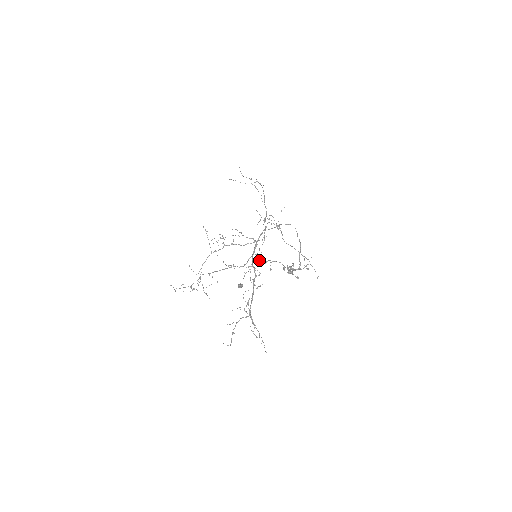
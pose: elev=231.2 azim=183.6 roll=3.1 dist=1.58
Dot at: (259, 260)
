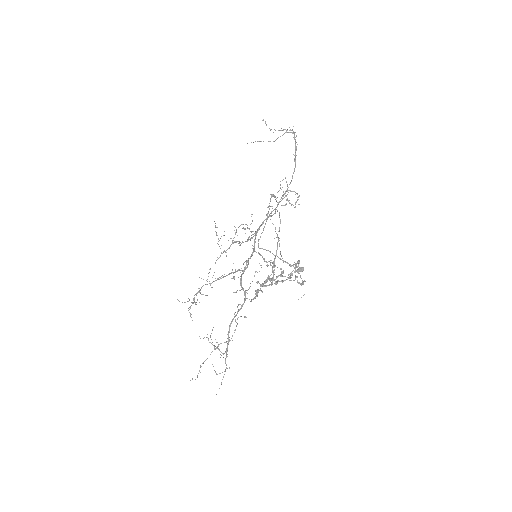
Dot at: occluded
